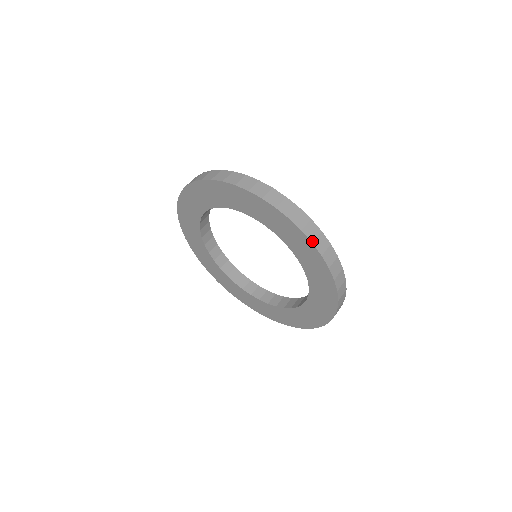
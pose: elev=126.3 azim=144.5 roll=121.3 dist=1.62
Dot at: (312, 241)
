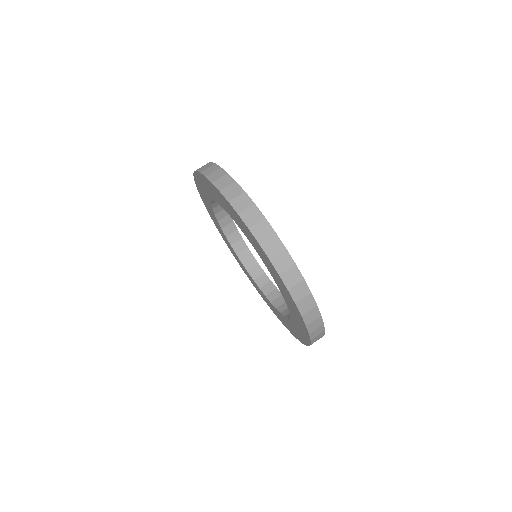
Dot at: (239, 212)
